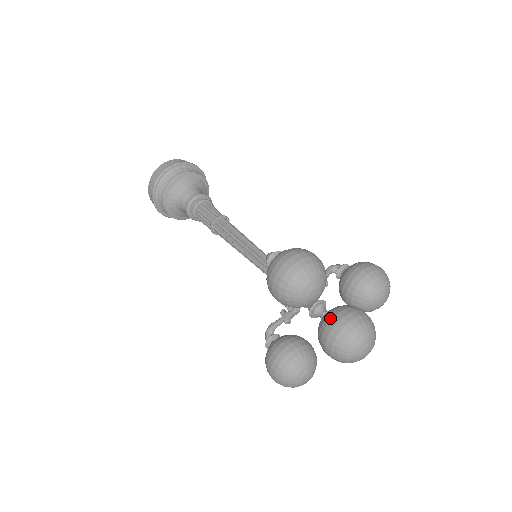
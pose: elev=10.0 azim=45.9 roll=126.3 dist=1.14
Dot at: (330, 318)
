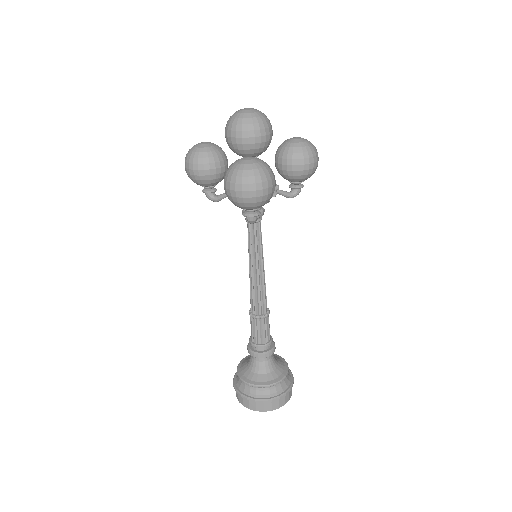
Dot at: occluded
